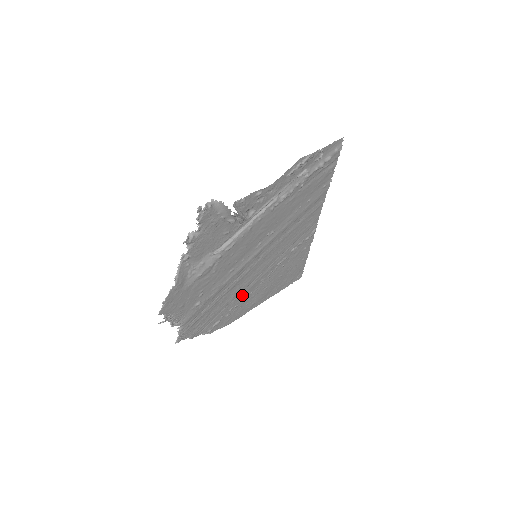
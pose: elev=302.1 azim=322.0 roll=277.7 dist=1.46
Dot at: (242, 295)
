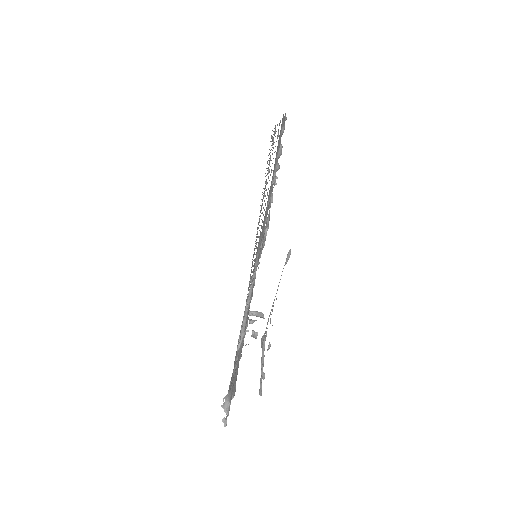
Dot at: occluded
